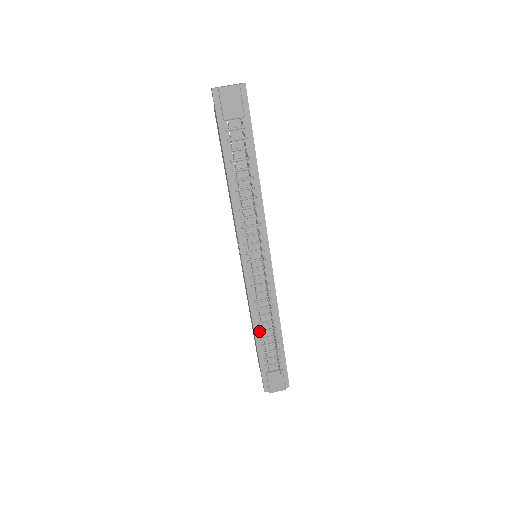
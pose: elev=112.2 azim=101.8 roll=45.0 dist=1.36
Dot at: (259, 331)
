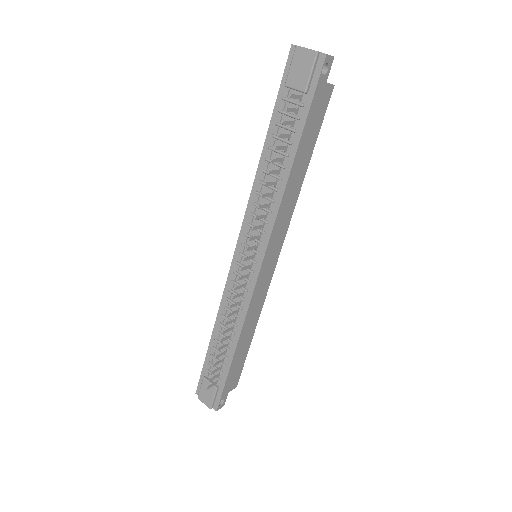
Dot at: (217, 330)
